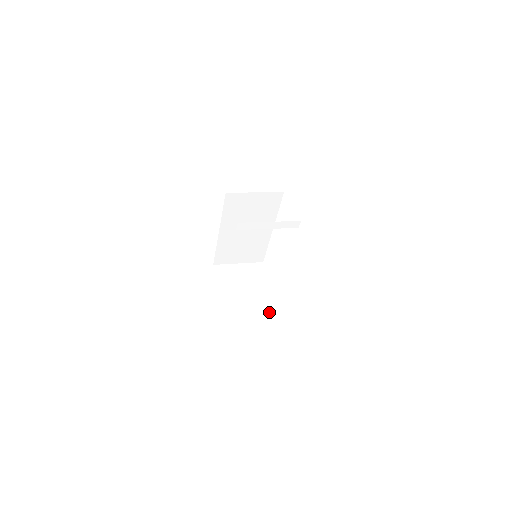
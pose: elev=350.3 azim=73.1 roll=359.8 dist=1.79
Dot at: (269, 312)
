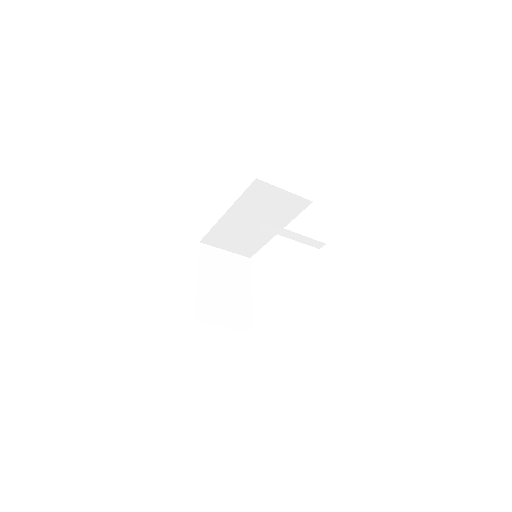
Dot at: (242, 317)
